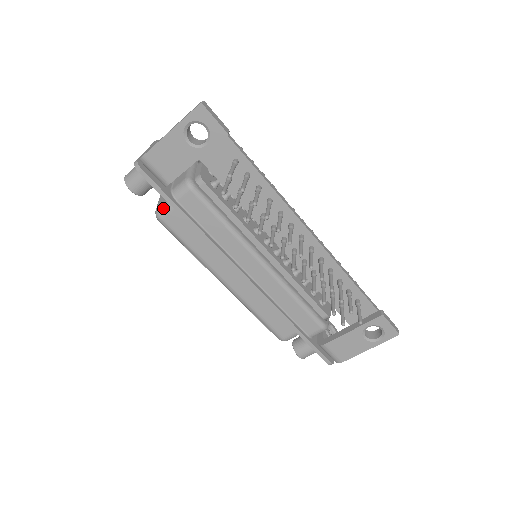
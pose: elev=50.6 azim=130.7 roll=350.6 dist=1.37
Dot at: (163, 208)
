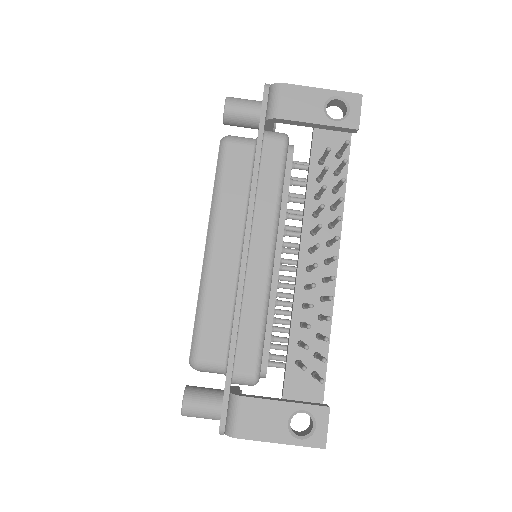
Dot at: (238, 137)
